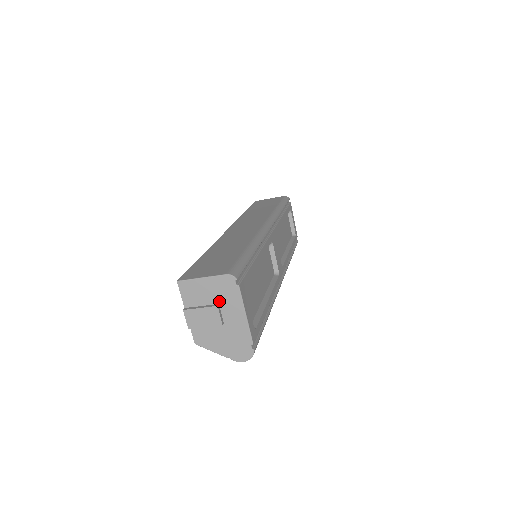
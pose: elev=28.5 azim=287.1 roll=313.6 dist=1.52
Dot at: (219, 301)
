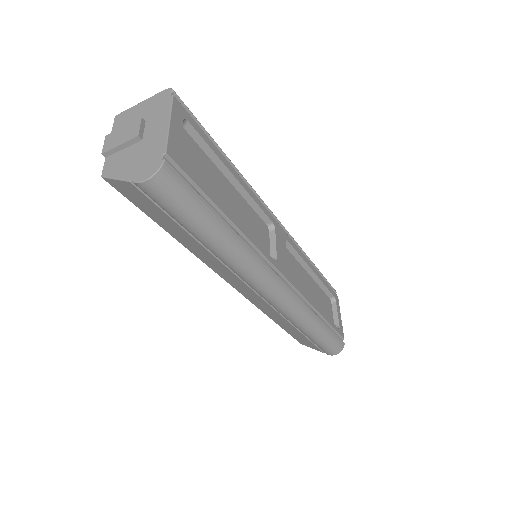
Dot at: (147, 118)
